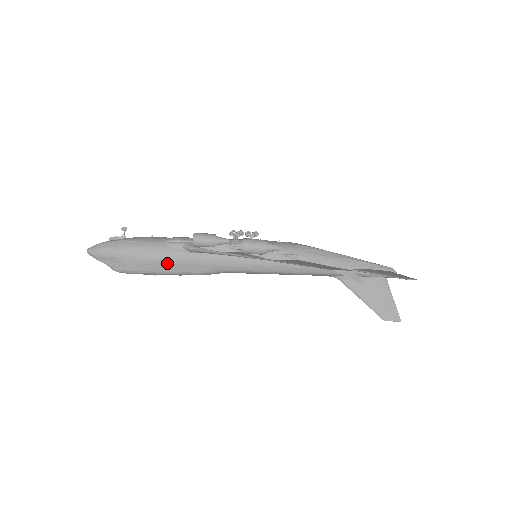
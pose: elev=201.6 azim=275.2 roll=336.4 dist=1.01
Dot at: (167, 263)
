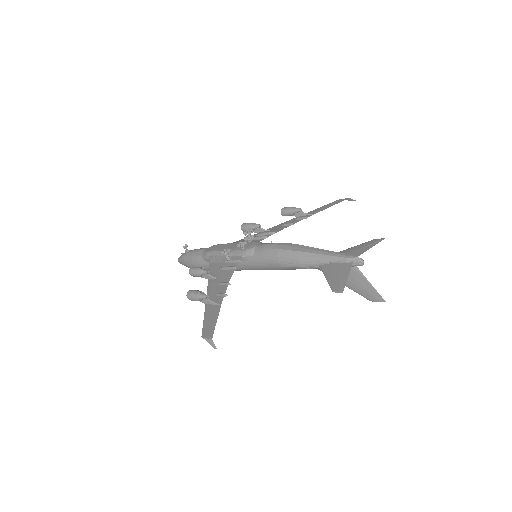
Dot at: occluded
